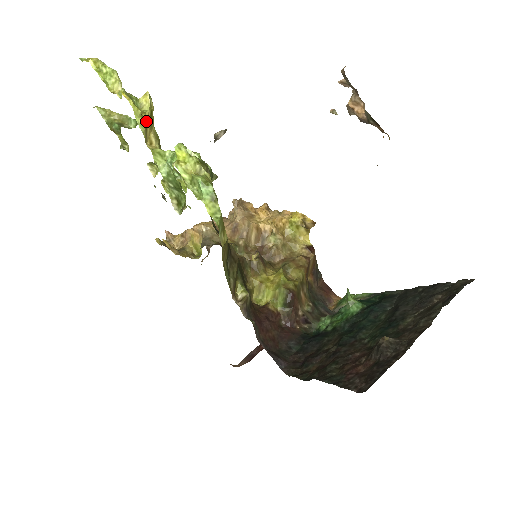
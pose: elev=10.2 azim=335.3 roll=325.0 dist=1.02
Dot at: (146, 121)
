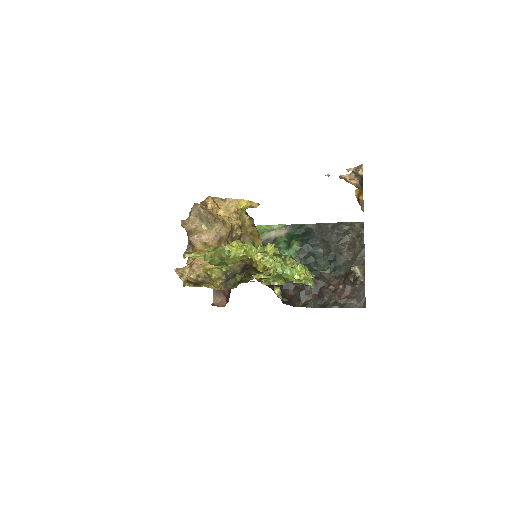
Dot at: occluded
